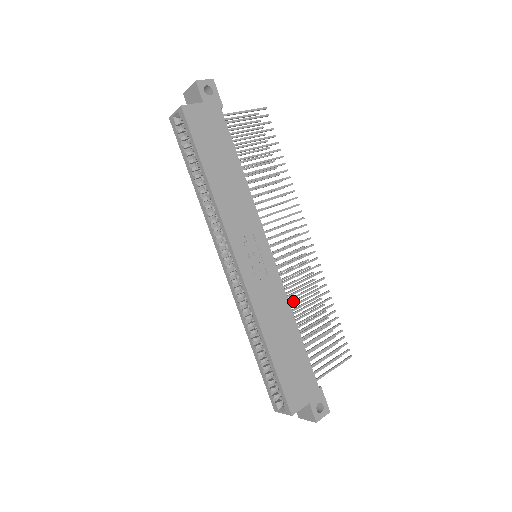
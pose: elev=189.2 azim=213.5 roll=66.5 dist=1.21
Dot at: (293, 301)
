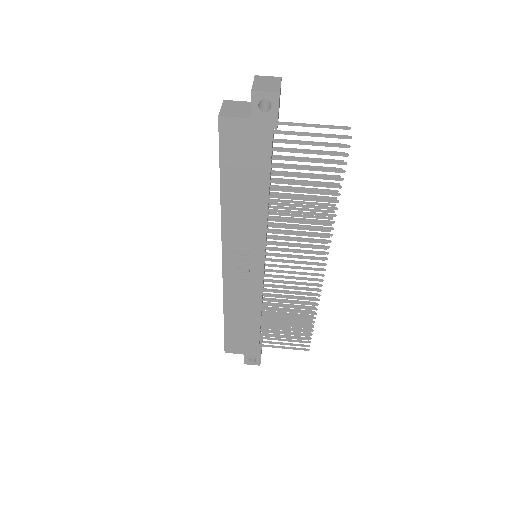
Dot at: (271, 300)
